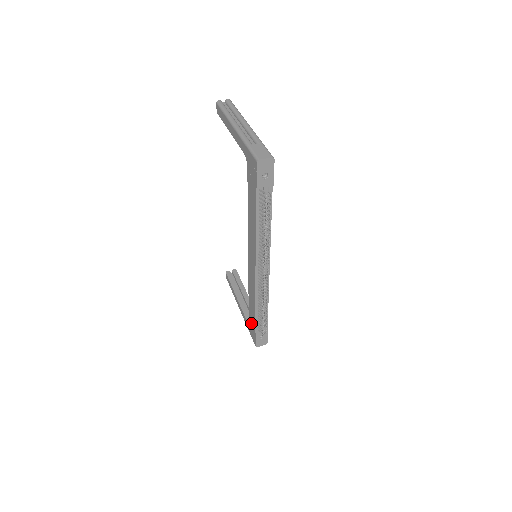
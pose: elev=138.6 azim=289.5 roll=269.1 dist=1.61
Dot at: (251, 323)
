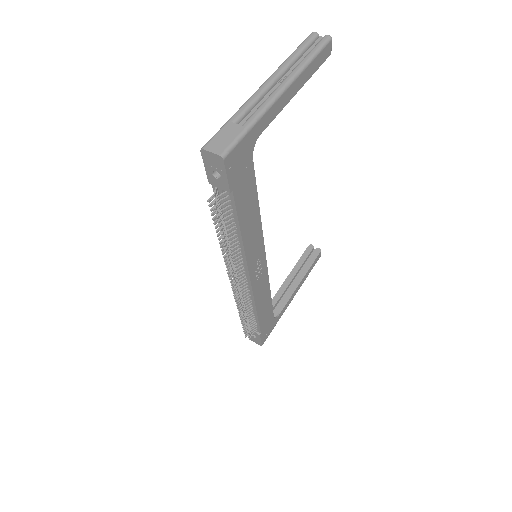
Dot at: occluded
